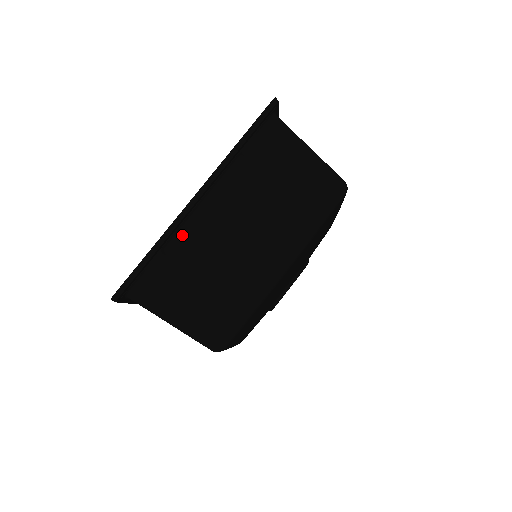
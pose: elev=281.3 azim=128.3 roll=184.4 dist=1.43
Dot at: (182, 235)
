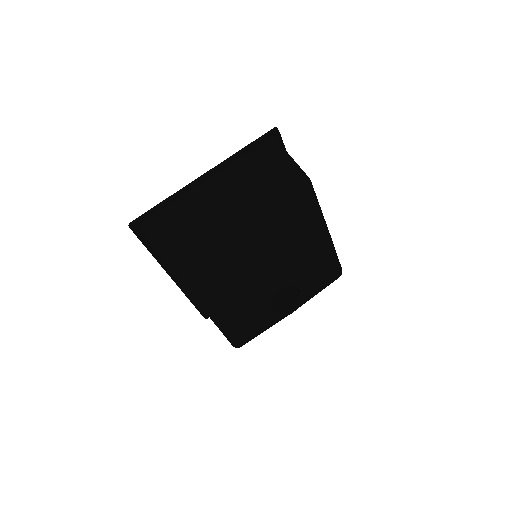
Dot at: (187, 198)
